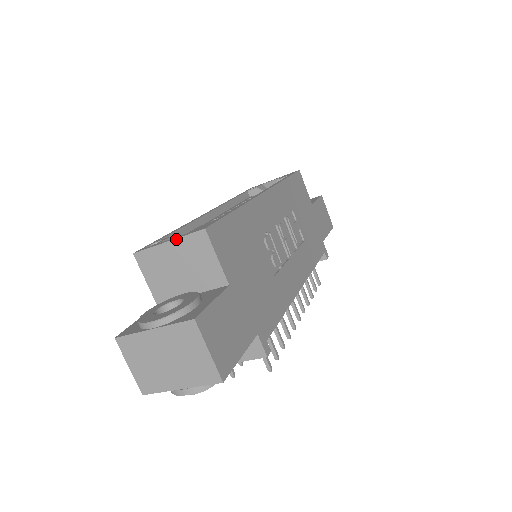
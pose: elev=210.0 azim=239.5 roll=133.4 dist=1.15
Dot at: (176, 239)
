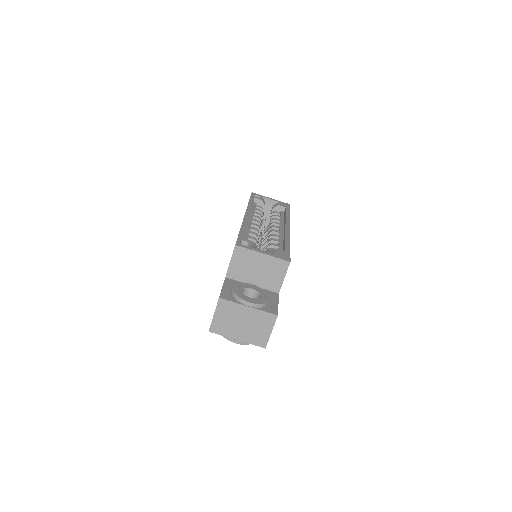
Dot at: (269, 256)
